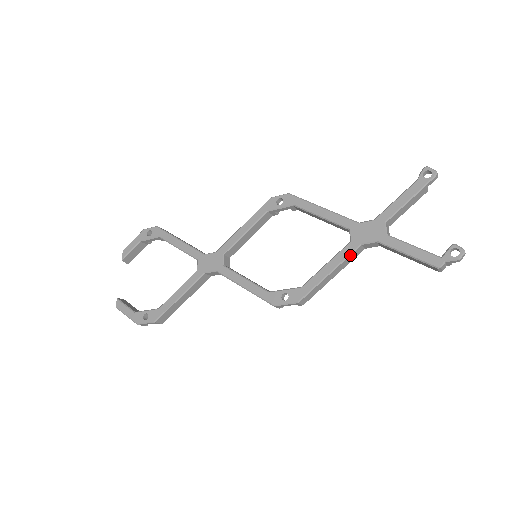
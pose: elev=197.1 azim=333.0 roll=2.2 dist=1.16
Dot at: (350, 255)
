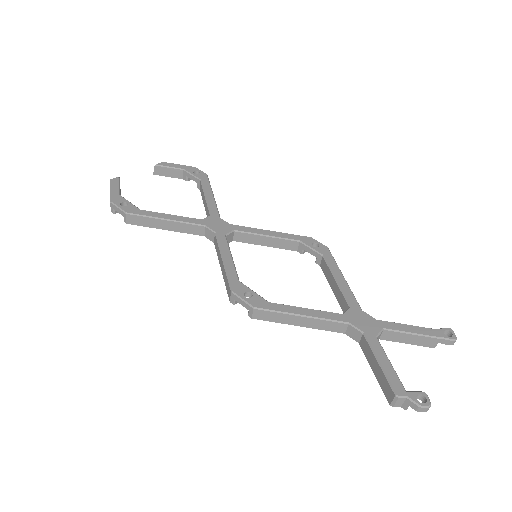
Dot at: (332, 321)
